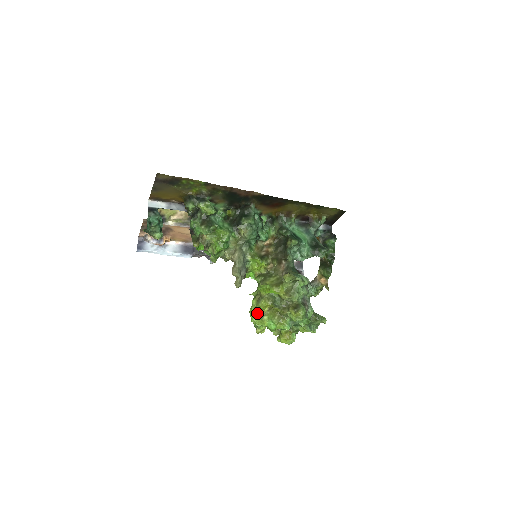
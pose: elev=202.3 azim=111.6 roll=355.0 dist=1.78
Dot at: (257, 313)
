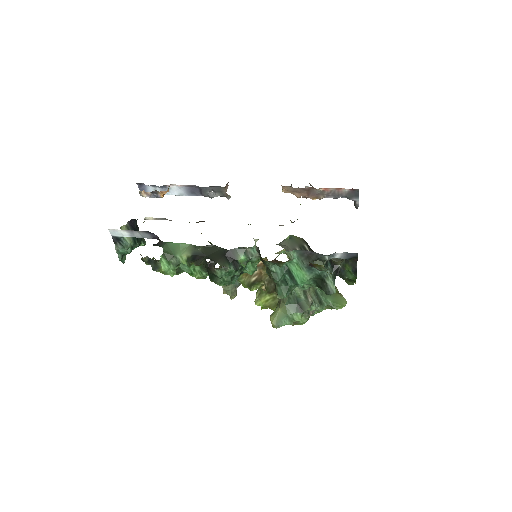
Dot at: occluded
